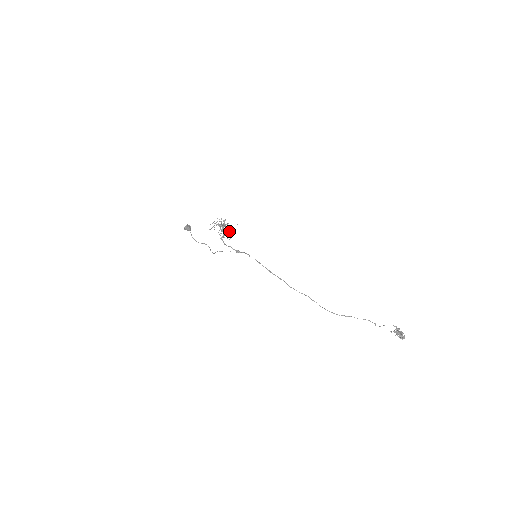
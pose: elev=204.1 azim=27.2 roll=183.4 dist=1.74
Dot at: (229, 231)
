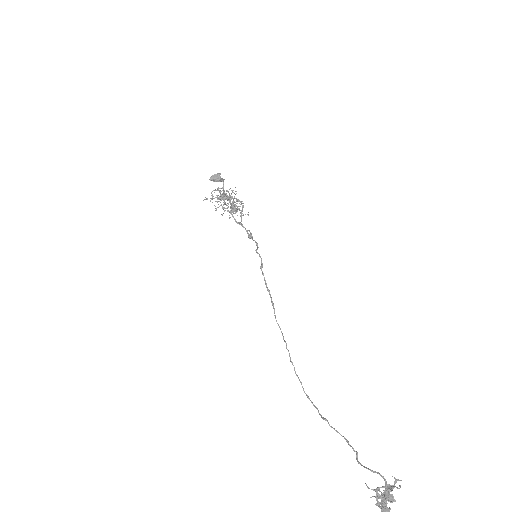
Dot at: (232, 208)
